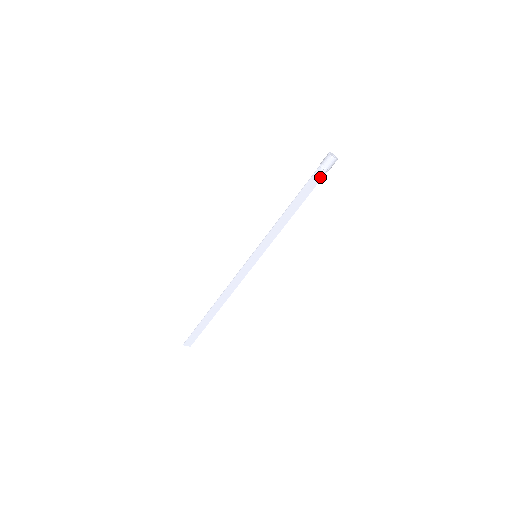
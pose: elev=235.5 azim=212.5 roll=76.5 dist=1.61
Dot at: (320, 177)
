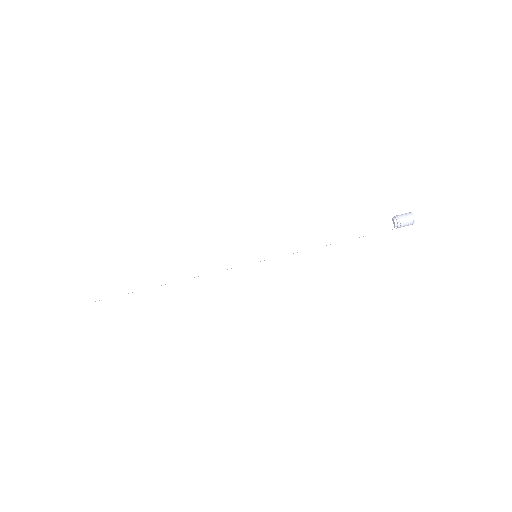
Dot at: (385, 228)
